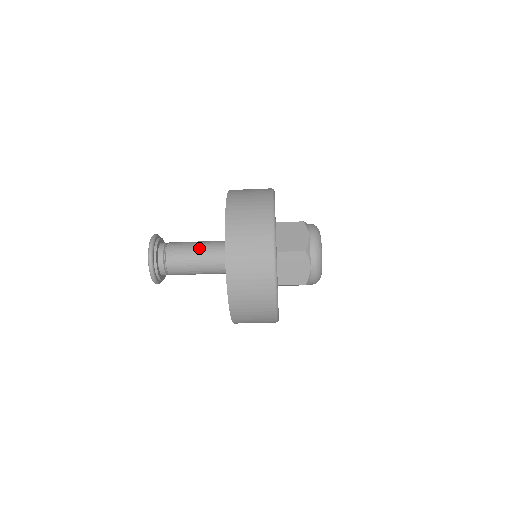
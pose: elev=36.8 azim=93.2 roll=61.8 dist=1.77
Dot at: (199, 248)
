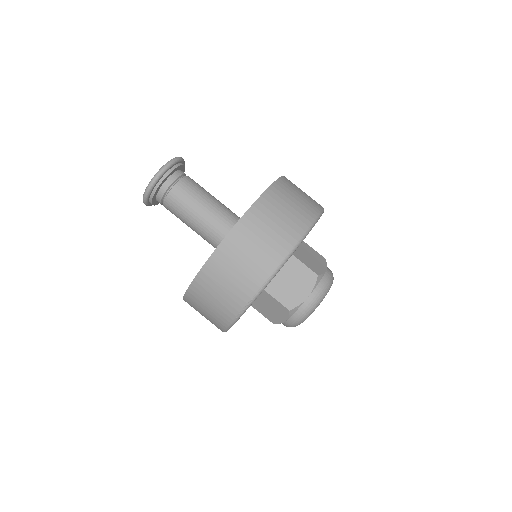
Dot at: occluded
